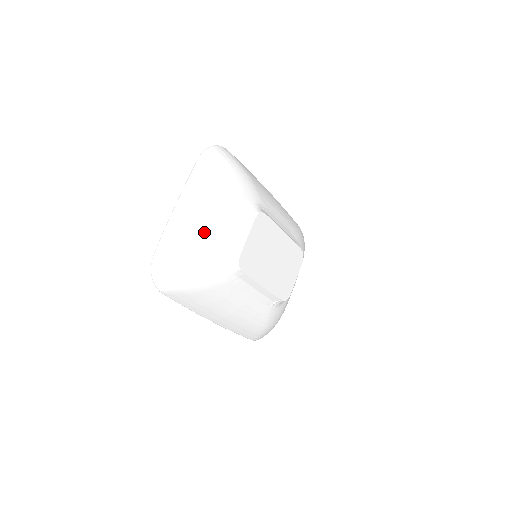
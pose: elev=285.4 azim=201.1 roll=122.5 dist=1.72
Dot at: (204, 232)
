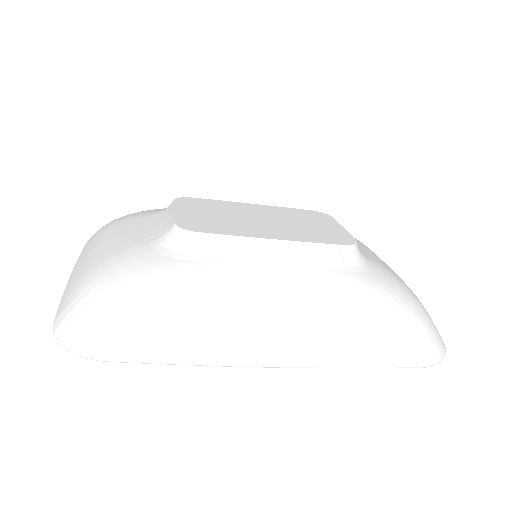
Dot at: (107, 250)
